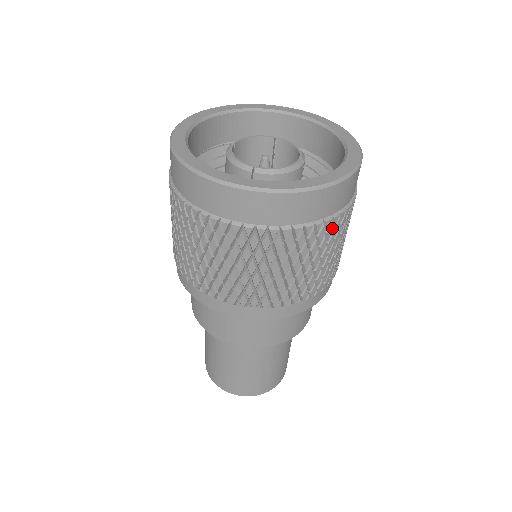
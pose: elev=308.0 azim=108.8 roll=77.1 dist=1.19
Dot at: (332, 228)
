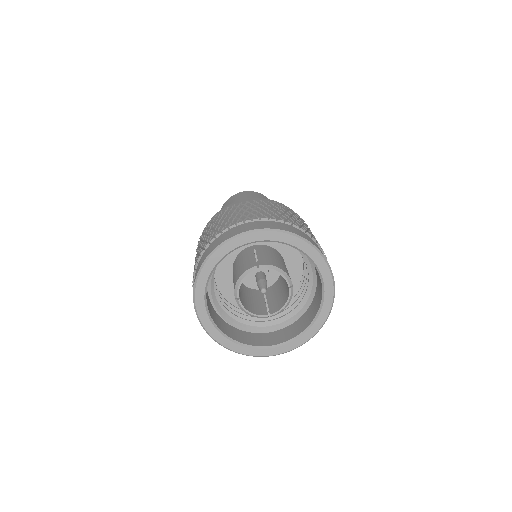
Dot at: occluded
